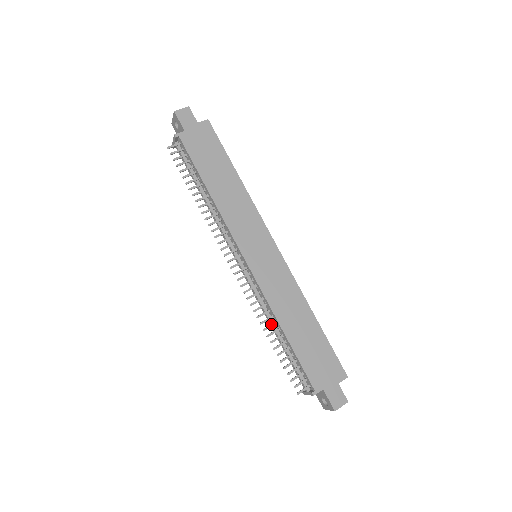
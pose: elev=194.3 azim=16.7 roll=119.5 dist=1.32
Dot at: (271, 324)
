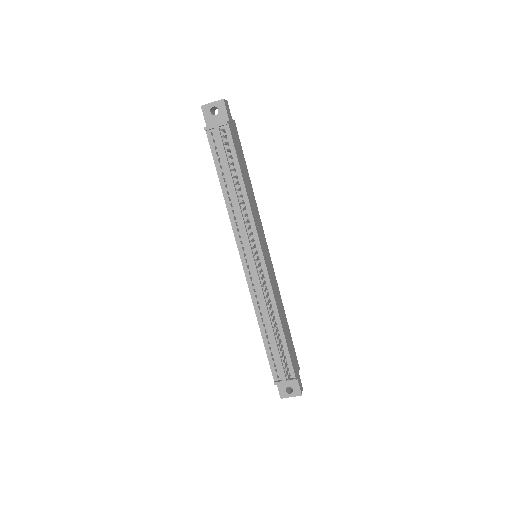
Dot at: (274, 318)
